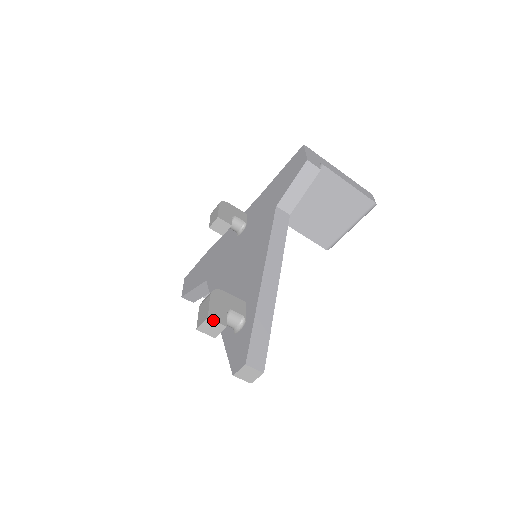
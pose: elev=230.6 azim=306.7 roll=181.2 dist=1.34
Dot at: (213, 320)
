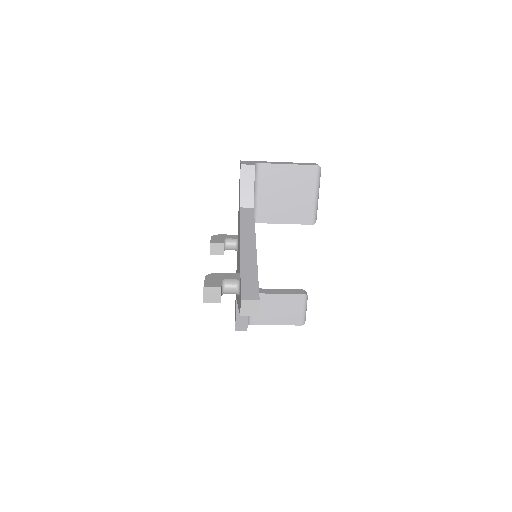
Dot at: (208, 287)
